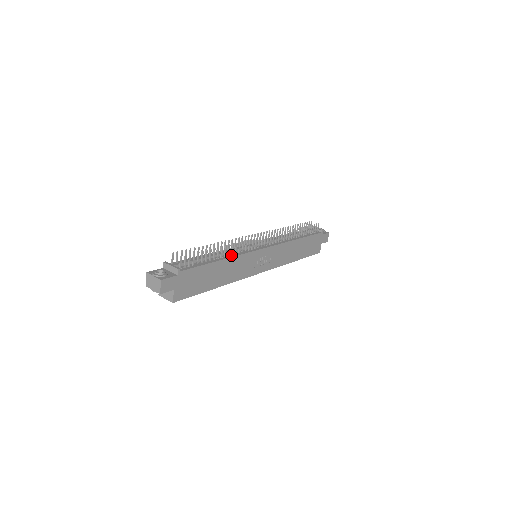
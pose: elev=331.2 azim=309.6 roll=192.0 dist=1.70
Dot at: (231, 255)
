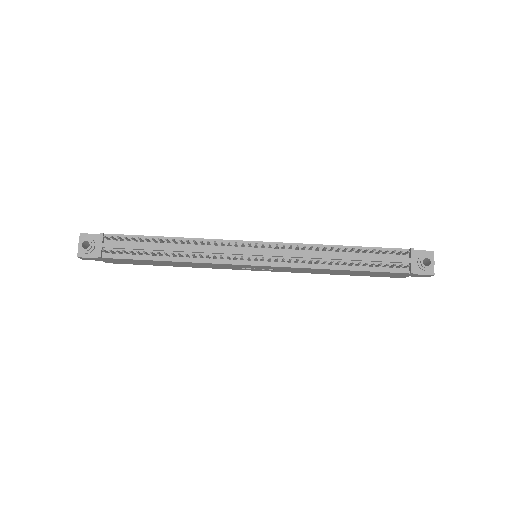
Dot at: (192, 258)
